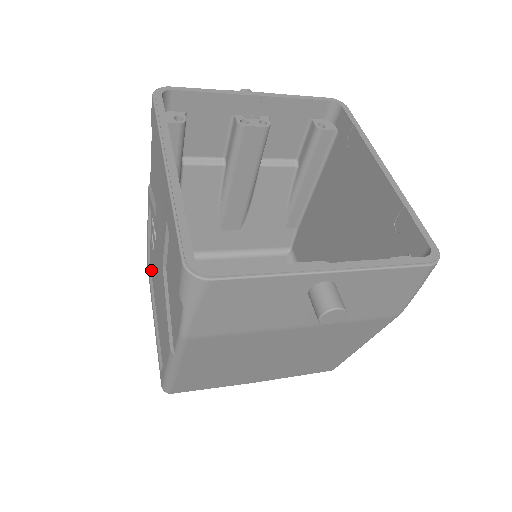
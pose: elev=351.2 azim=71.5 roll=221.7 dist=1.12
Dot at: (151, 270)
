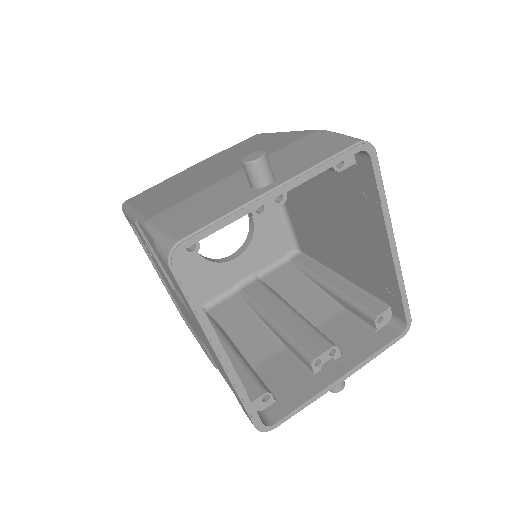
Dot at: (139, 236)
